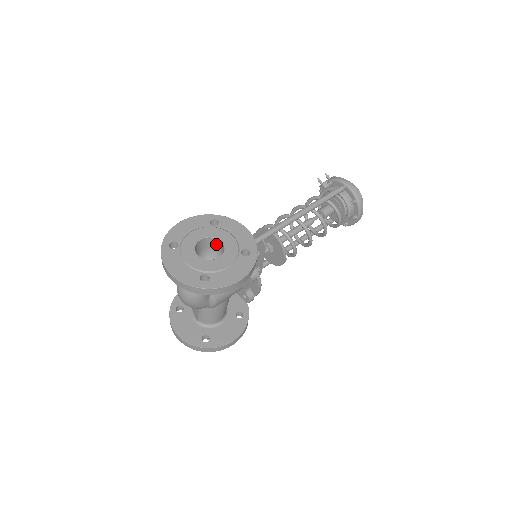
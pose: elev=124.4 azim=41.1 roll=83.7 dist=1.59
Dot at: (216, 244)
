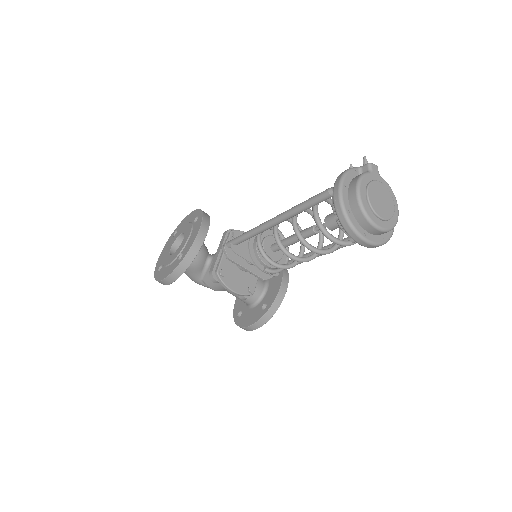
Dot at: occluded
